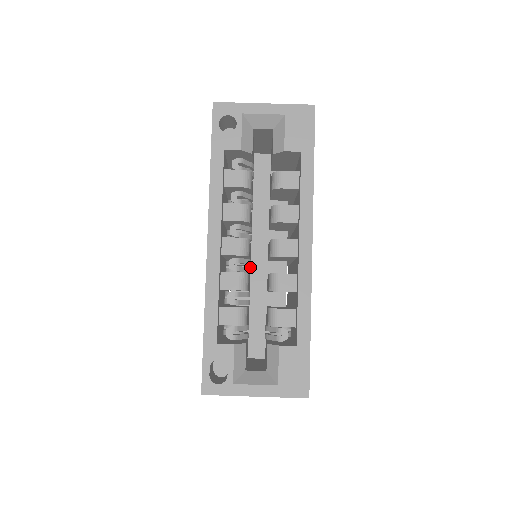
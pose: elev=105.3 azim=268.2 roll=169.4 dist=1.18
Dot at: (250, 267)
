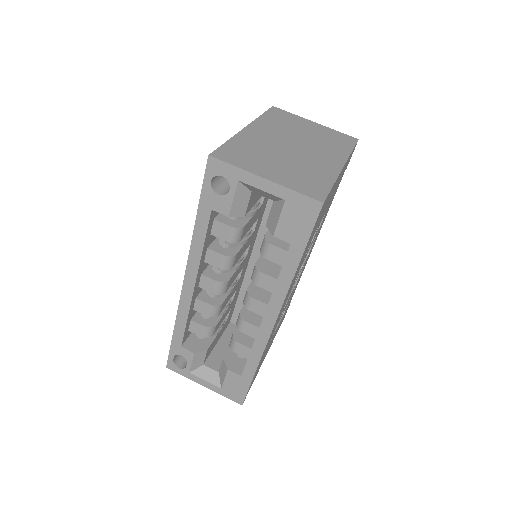
Dot at: (248, 262)
